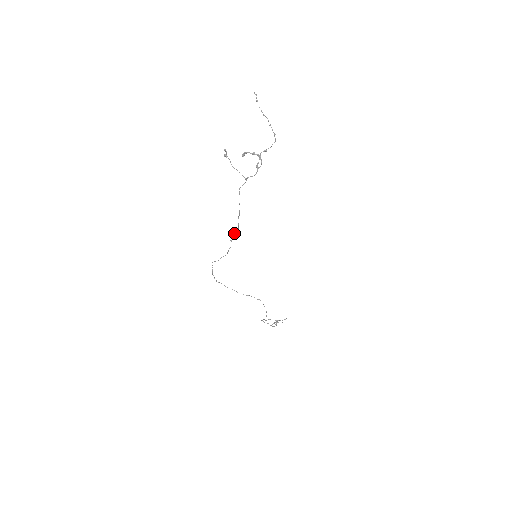
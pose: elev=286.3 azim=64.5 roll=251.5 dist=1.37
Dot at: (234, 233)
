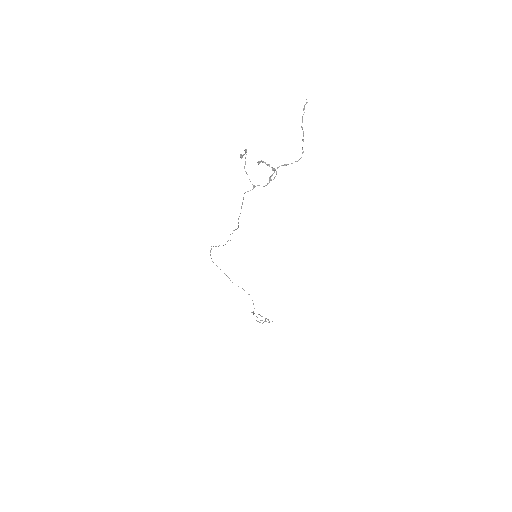
Dot at: (235, 229)
